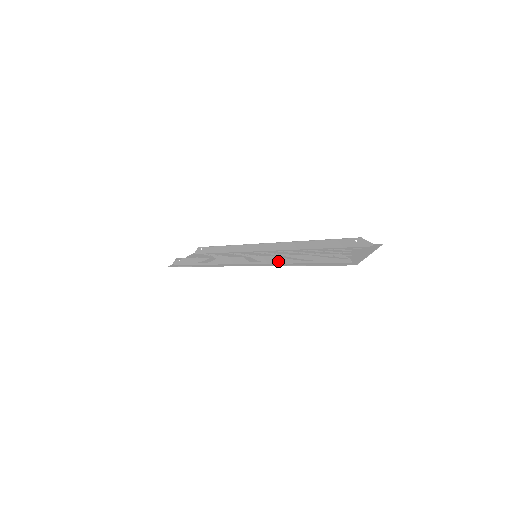
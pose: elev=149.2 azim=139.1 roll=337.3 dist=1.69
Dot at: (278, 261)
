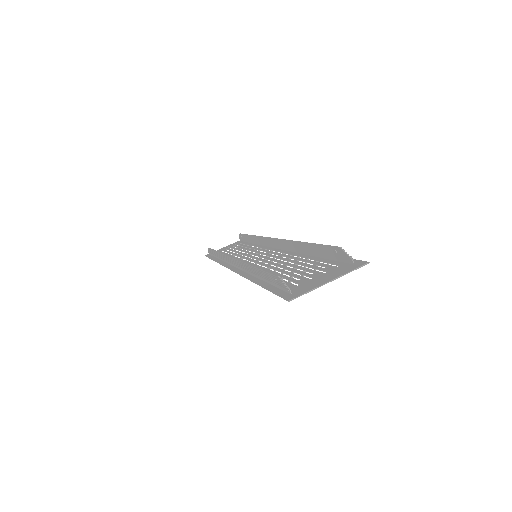
Dot at: (248, 271)
